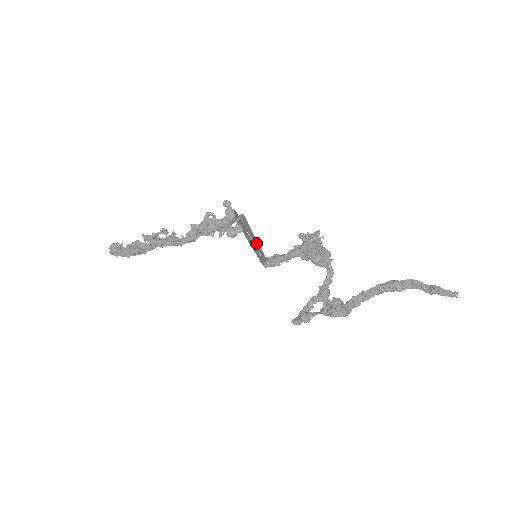
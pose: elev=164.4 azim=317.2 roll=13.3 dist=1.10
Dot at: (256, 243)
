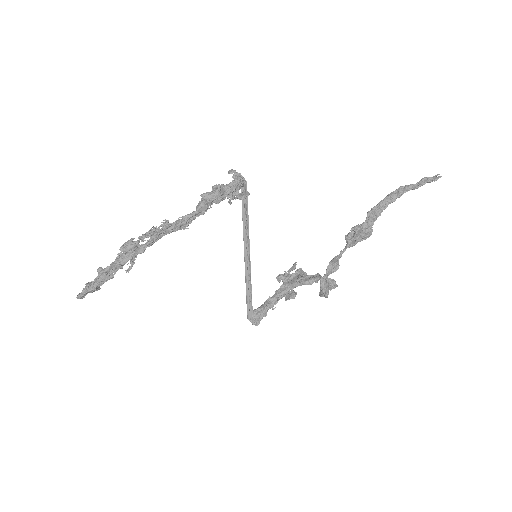
Dot at: (249, 257)
